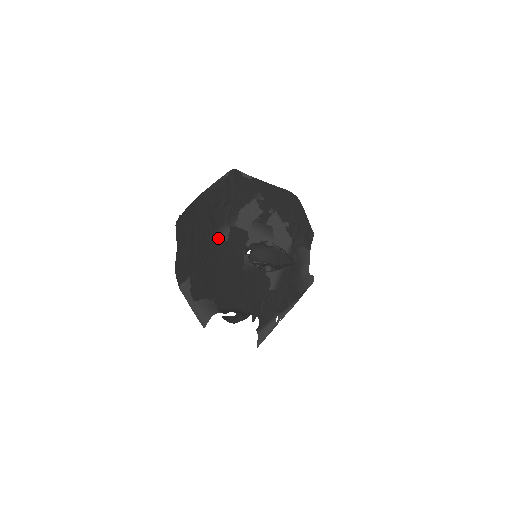
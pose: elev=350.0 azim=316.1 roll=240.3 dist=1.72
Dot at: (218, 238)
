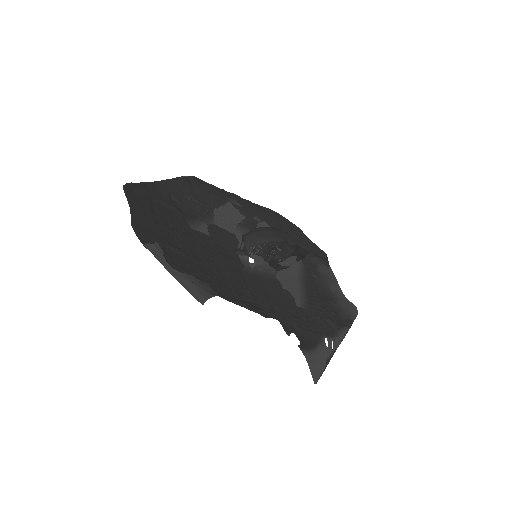
Dot at: (193, 229)
